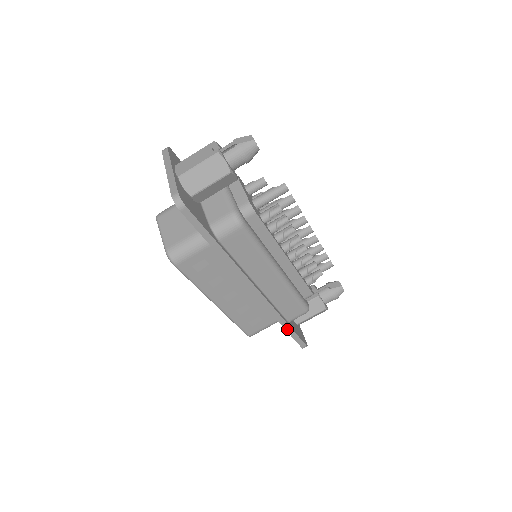
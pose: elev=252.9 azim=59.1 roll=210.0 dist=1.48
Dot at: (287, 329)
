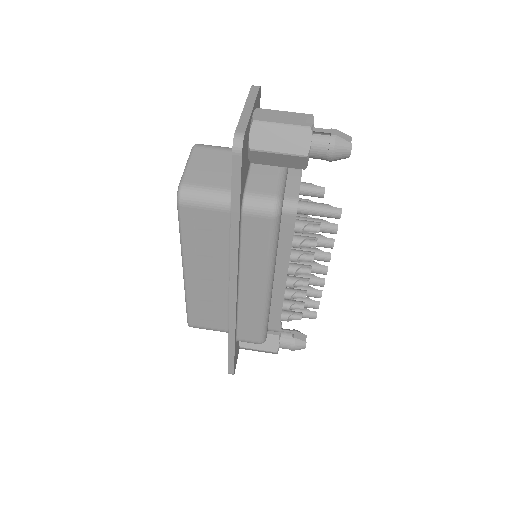
Dot at: (230, 346)
